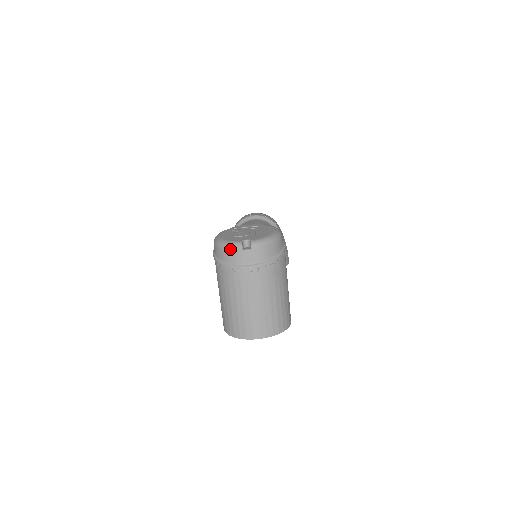
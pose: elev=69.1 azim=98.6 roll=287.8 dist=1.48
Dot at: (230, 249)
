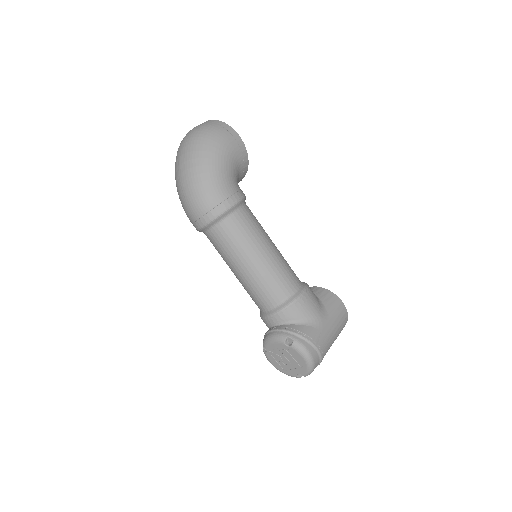
Dot at: occluded
